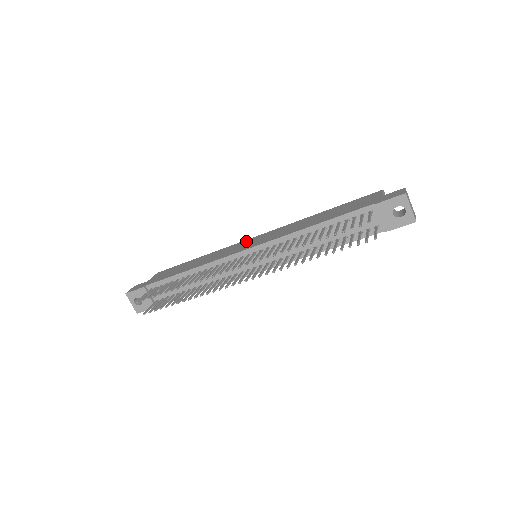
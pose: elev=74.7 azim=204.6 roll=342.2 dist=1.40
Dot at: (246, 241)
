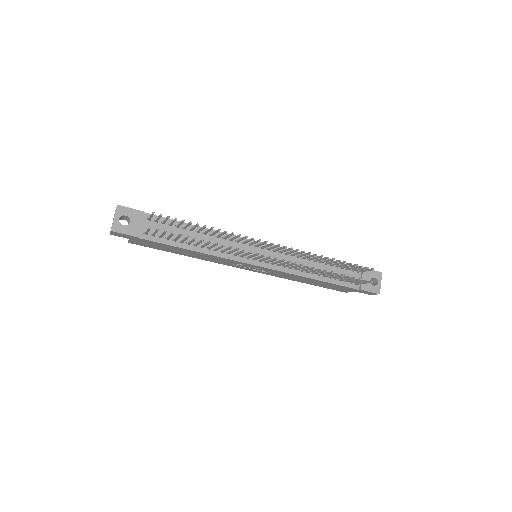
Dot at: occluded
